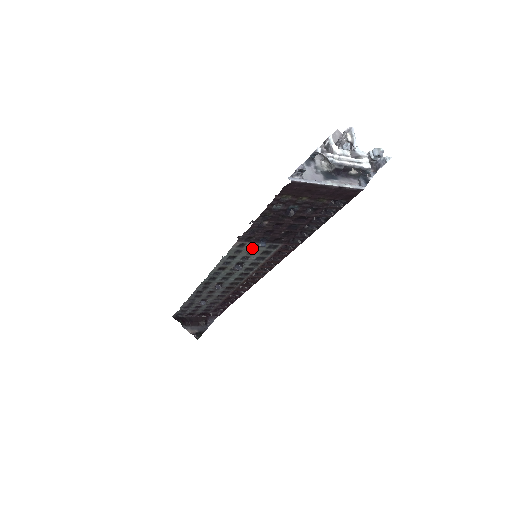
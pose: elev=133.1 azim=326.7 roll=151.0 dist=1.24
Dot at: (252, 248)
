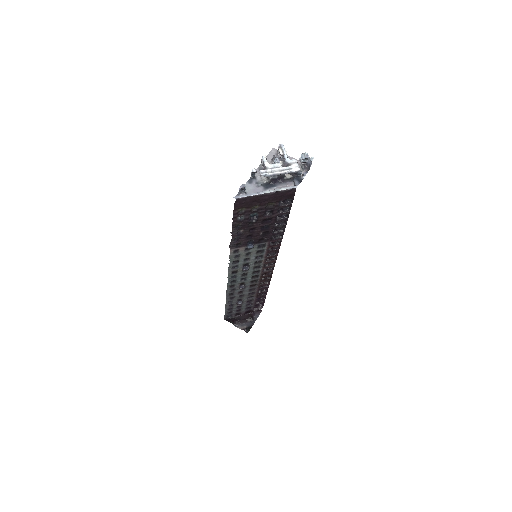
Dot at: (246, 251)
